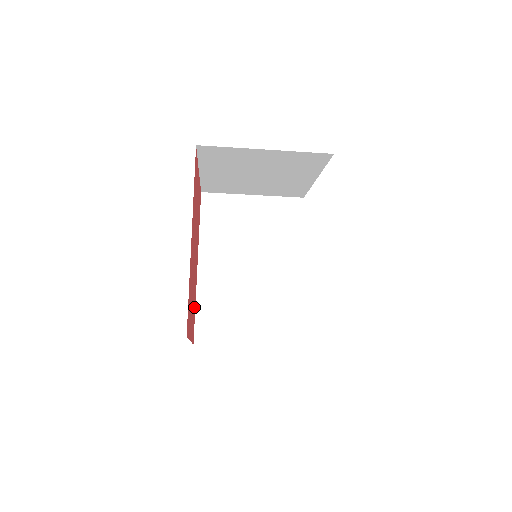
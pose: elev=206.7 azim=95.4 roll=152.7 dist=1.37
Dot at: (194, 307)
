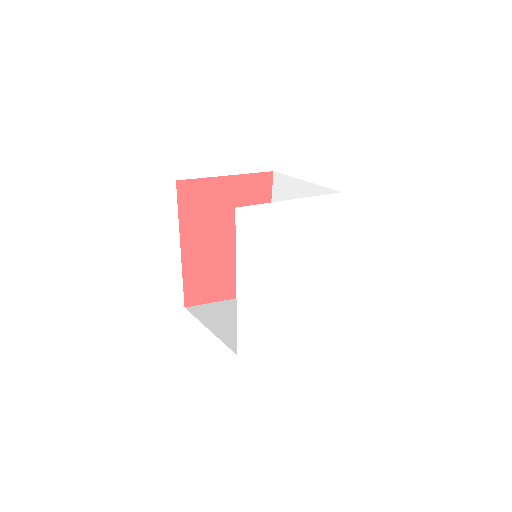
Dot at: occluded
